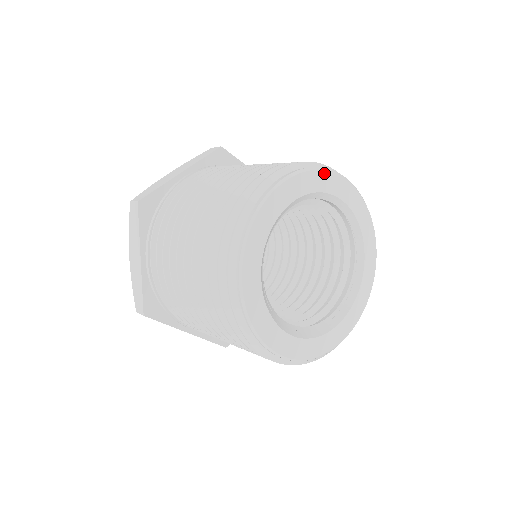
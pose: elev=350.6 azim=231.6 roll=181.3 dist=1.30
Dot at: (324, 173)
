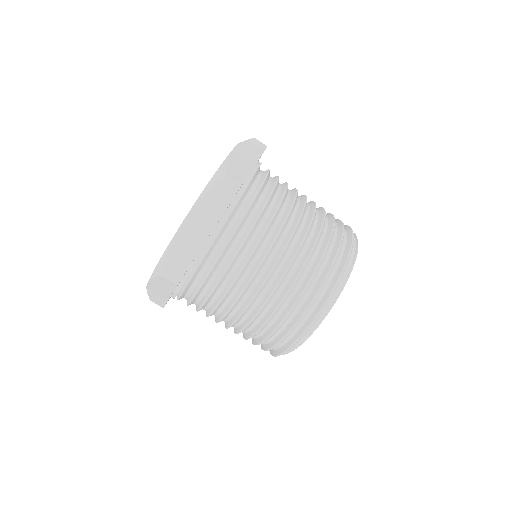
Dot at: occluded
